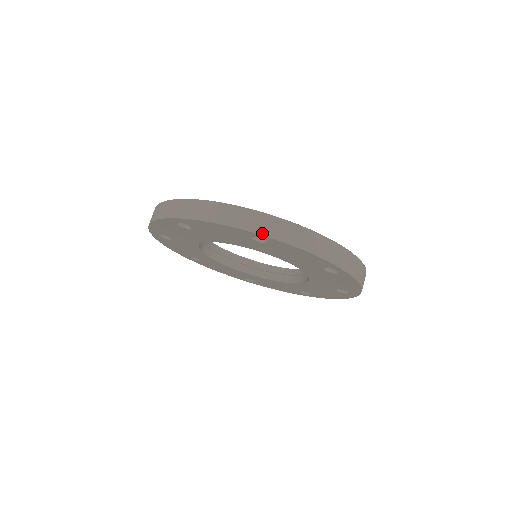
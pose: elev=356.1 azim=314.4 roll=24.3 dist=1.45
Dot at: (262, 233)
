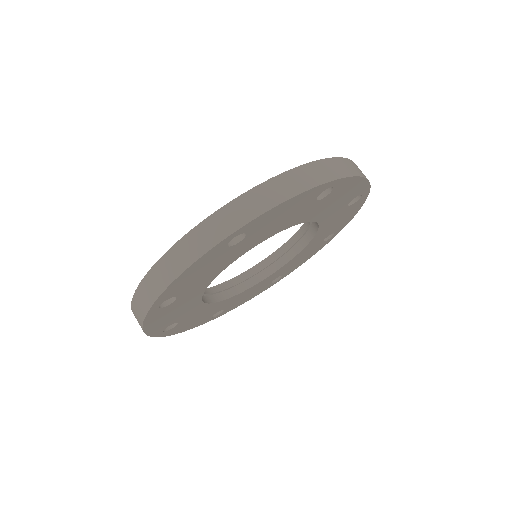
Dot at: (148, 308)
